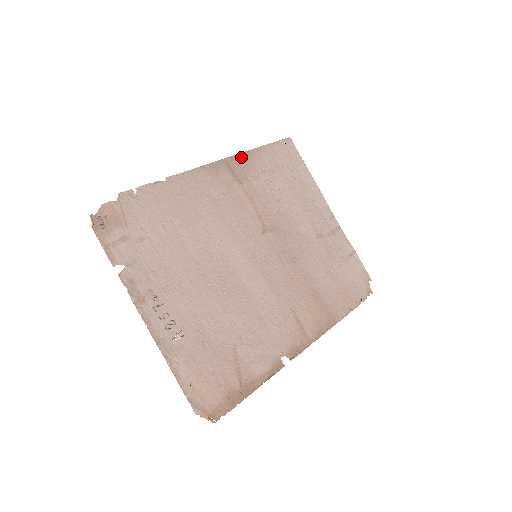
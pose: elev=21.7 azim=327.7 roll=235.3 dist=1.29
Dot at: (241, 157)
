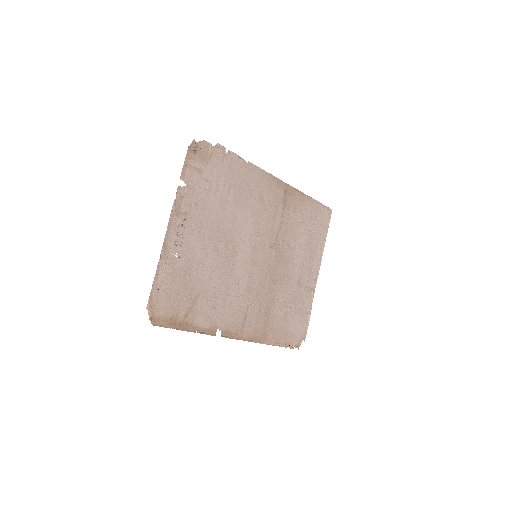
Dot at: (297, 193)
